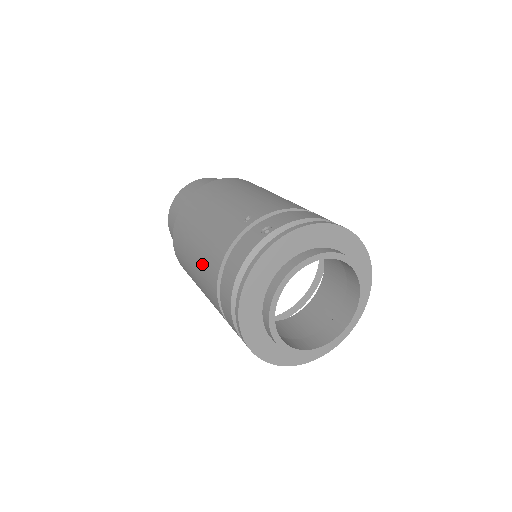
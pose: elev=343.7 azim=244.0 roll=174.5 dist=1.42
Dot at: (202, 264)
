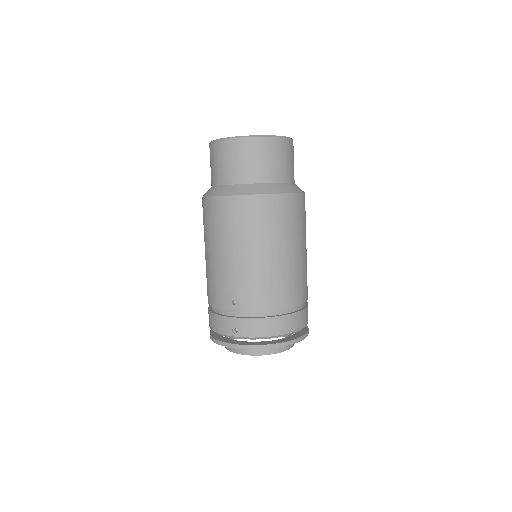
Dot at: (206, 274)
